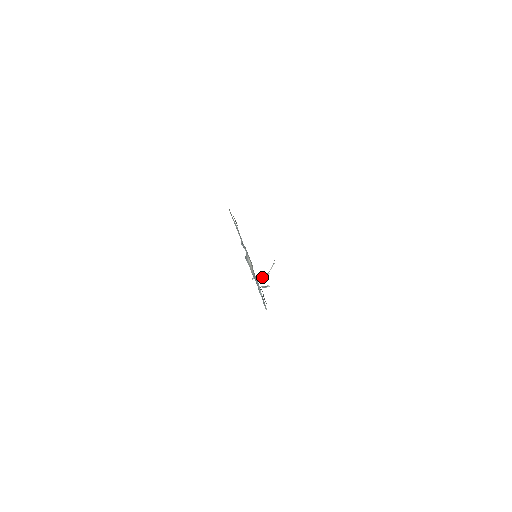
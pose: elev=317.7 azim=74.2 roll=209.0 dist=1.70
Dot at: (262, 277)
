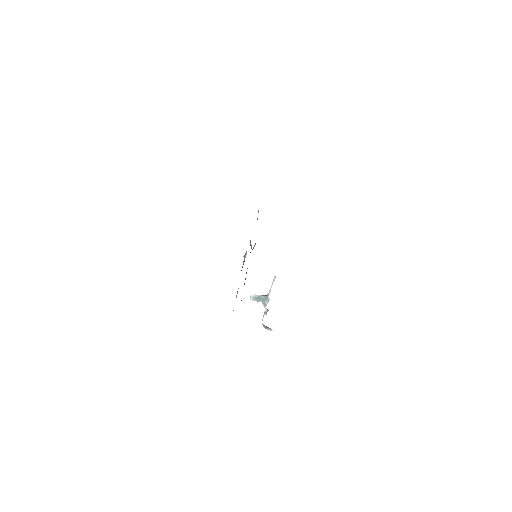
Dot at: (263, 304)
